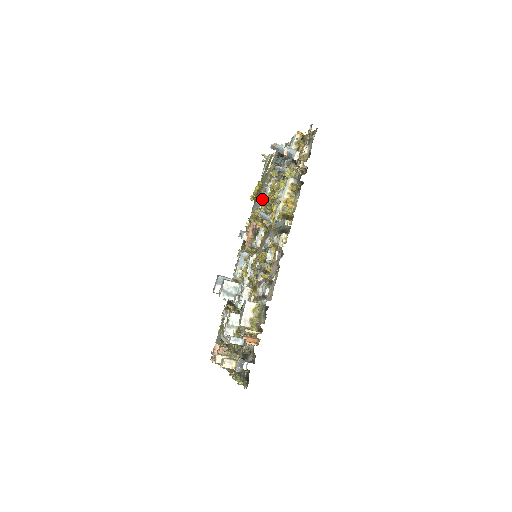
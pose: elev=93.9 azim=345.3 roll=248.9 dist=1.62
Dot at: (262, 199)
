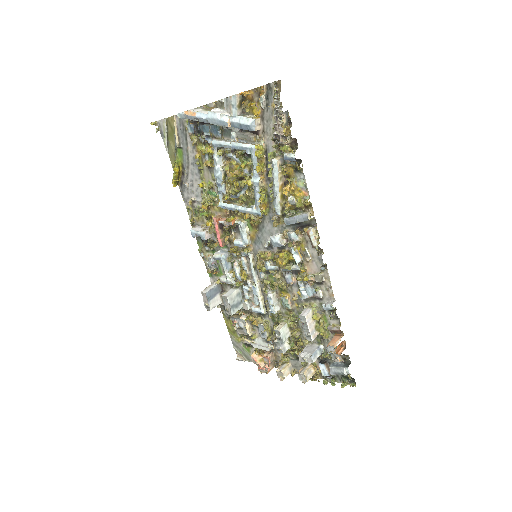
Dot at: (202, 184)
